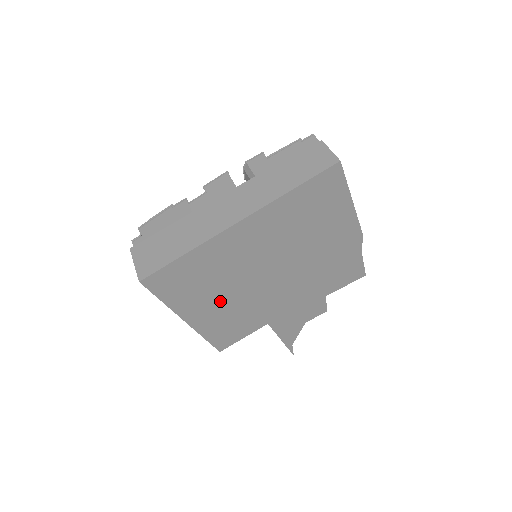
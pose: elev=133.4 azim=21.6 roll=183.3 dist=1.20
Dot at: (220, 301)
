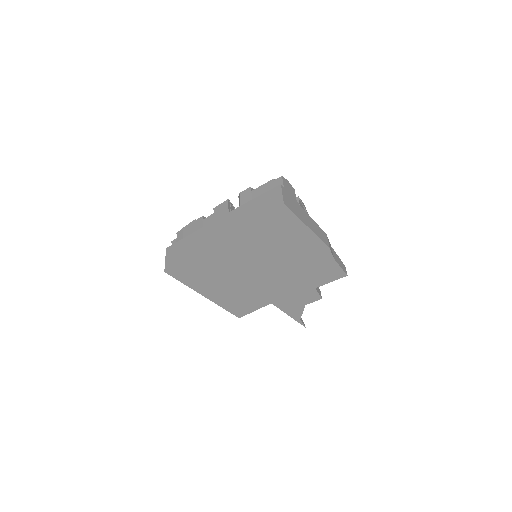
Dot at: (226, 286)
